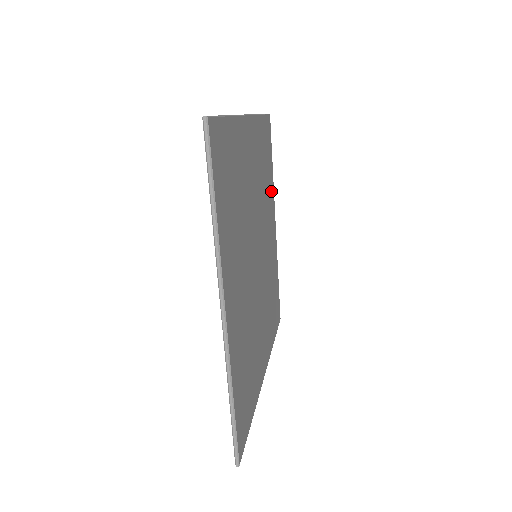
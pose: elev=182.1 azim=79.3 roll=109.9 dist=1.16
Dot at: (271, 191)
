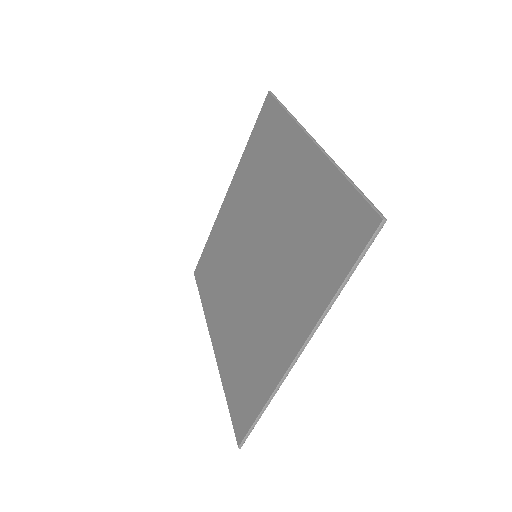
Dot at: occluded
